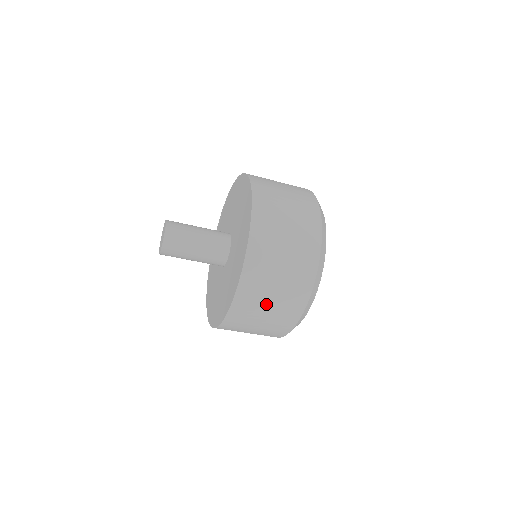
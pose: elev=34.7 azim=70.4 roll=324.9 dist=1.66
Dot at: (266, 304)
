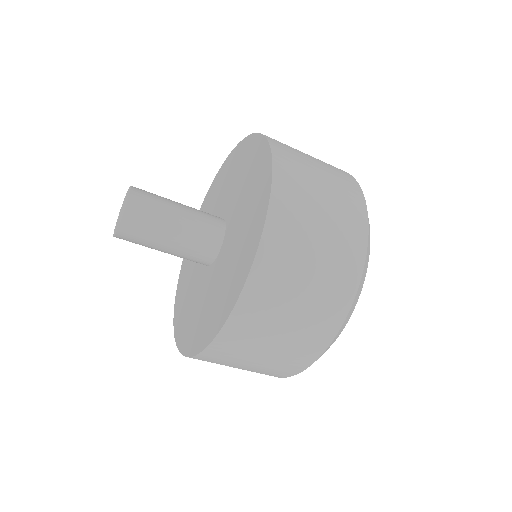
Dot at: occluded
